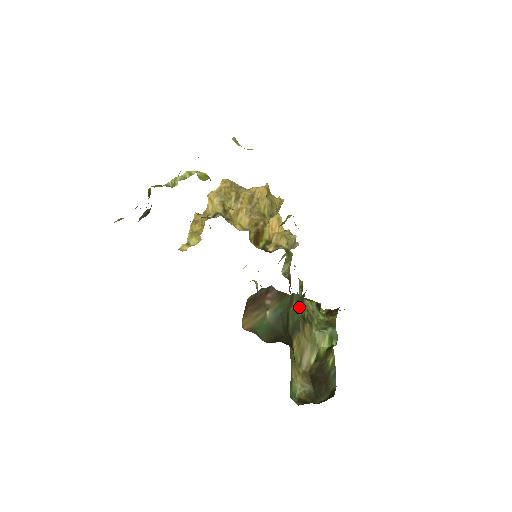
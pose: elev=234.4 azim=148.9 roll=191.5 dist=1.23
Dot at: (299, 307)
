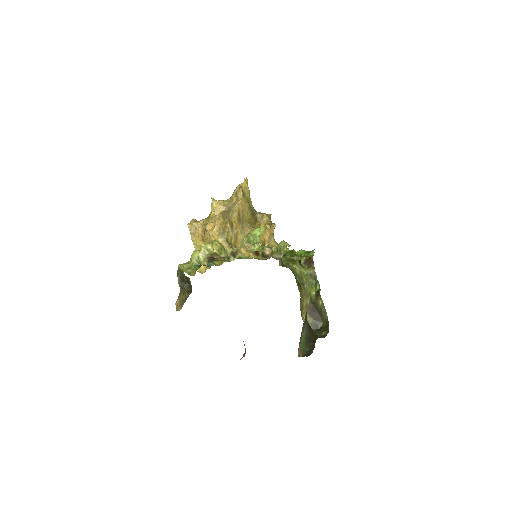
Dot at: occluded
